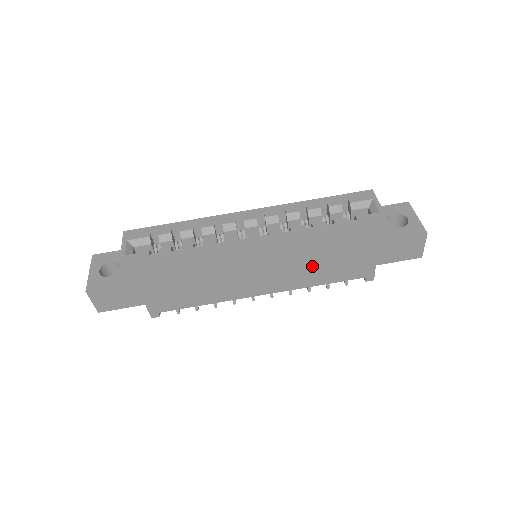
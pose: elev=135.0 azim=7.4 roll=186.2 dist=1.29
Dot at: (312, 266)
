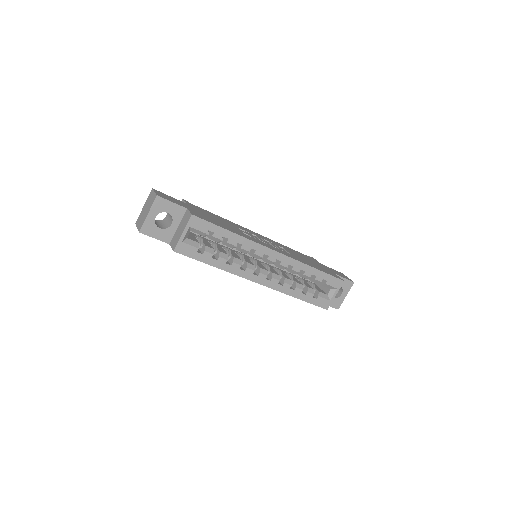
Dot at: occluded
